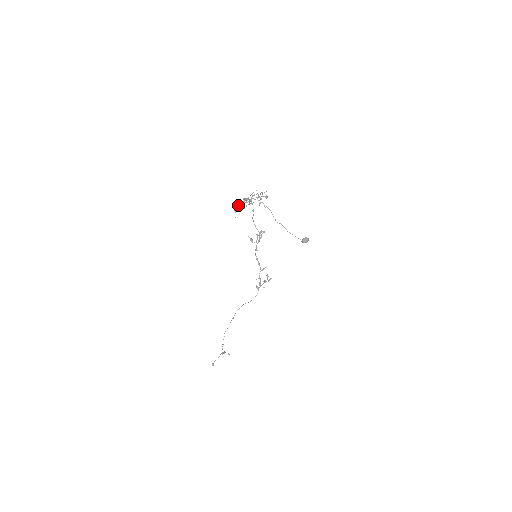
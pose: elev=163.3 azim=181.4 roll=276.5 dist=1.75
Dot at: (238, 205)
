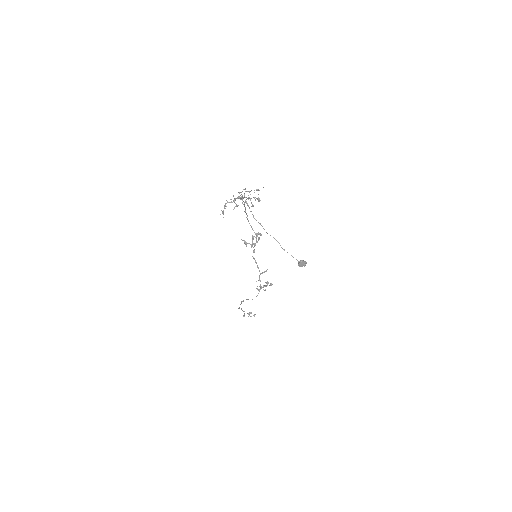
Dot at: (224, 206)
